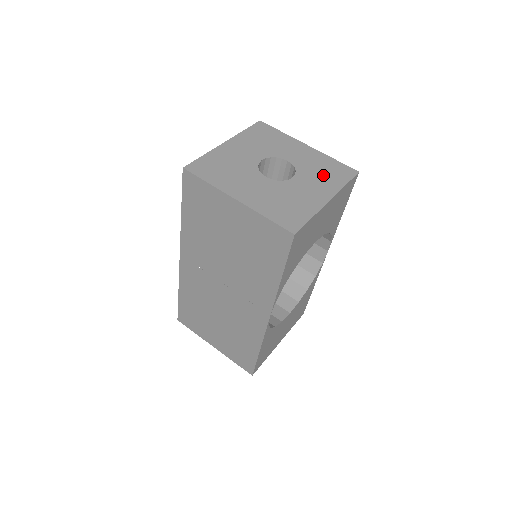
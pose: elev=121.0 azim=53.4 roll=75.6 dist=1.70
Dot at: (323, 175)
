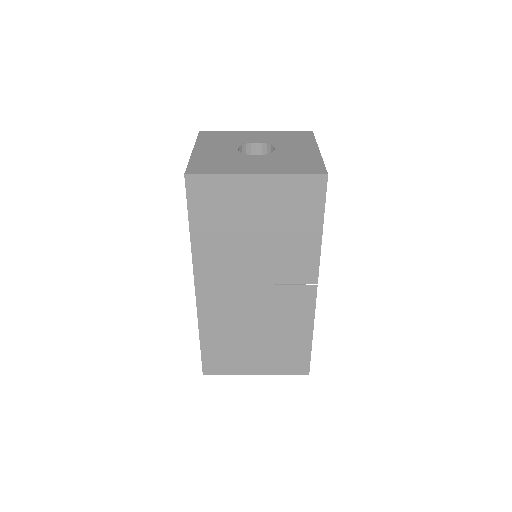
Dot at: (293, 140)
